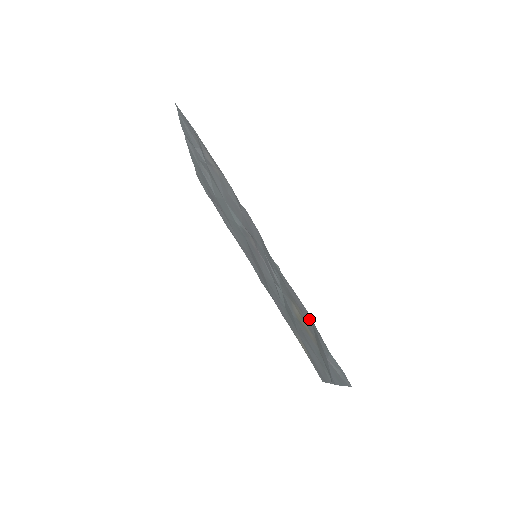
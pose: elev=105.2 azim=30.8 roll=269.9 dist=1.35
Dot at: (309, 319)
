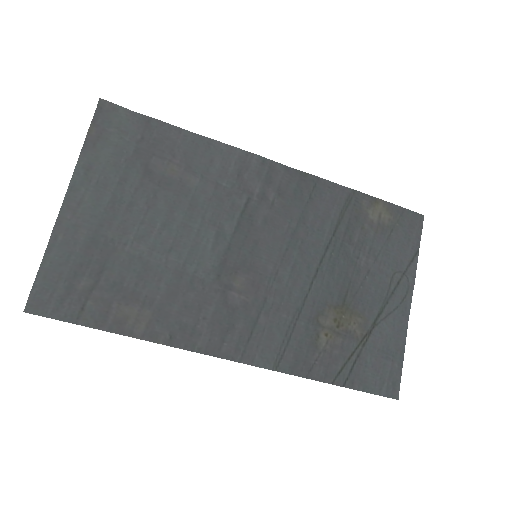
Dot at: (337, 369)
